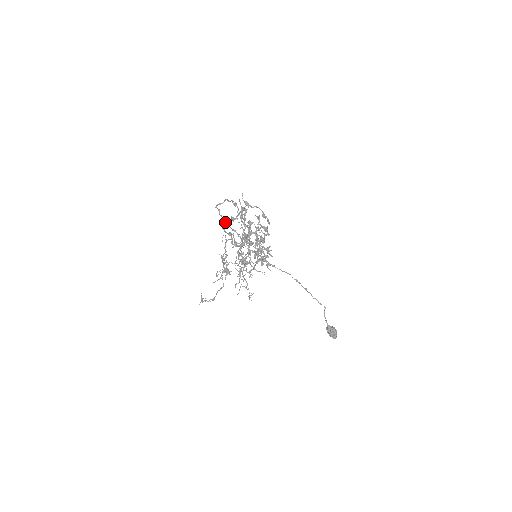
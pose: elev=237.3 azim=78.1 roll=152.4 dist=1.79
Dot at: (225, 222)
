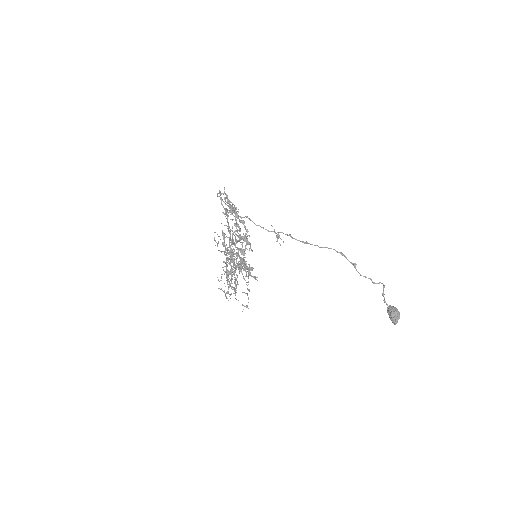
Dot at: occluded
